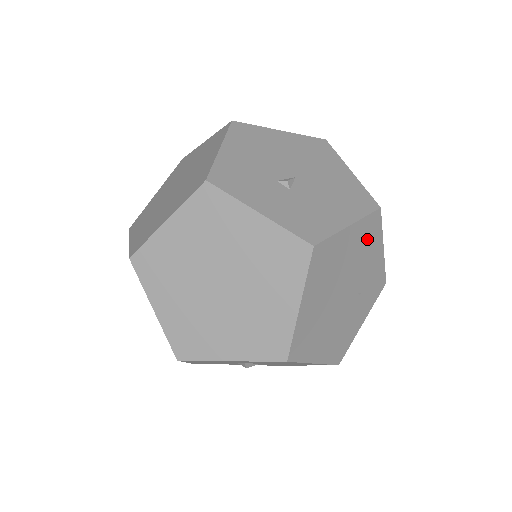
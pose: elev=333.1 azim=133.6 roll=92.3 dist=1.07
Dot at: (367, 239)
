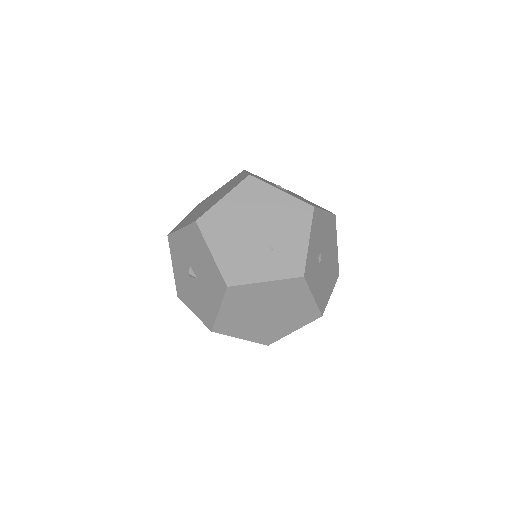
Dot at: (294, 215)
